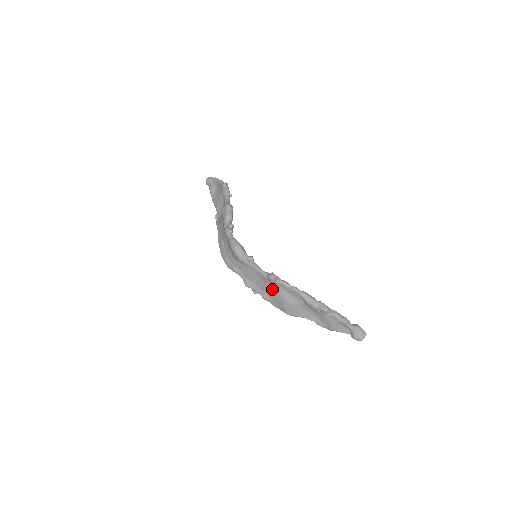
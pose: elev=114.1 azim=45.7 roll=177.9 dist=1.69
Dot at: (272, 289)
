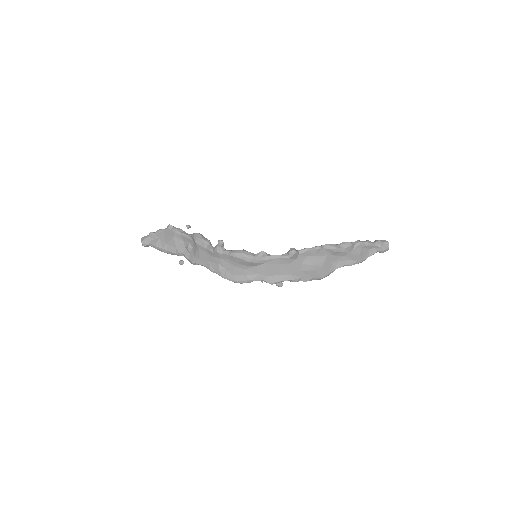
Dot at: (298, 265)
